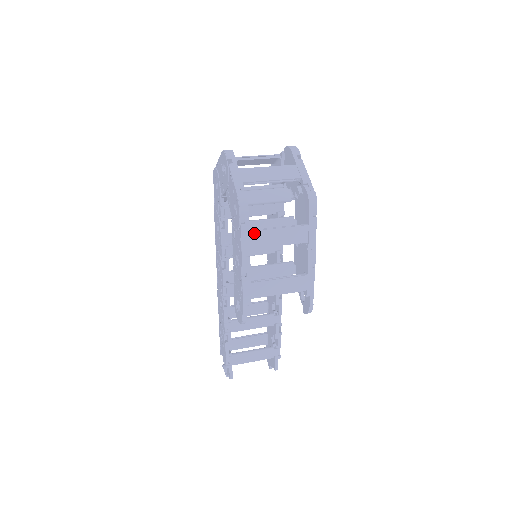
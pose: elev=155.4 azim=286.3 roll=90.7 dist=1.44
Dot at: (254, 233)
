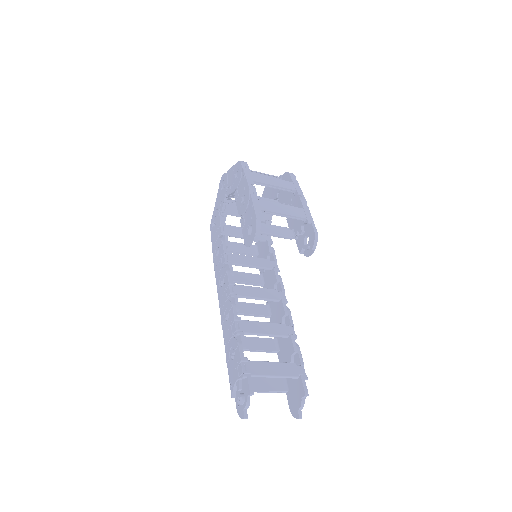
Dot at: (254, 174)
